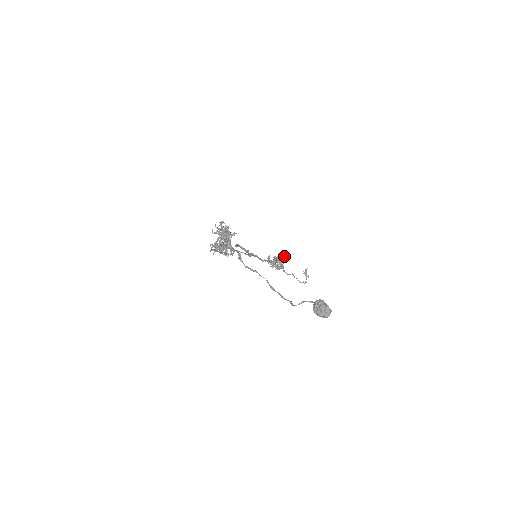
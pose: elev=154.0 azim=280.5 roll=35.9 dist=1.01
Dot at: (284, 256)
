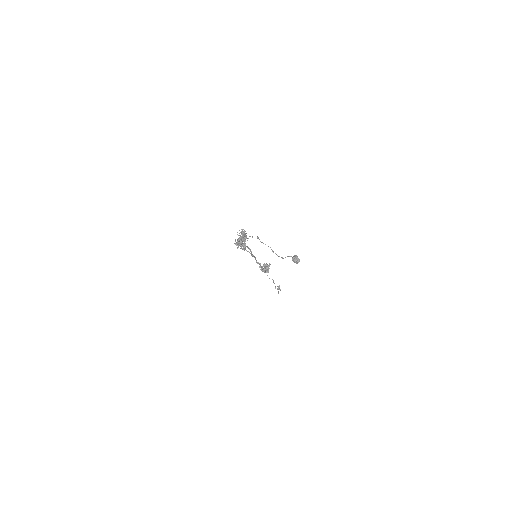
Dot at: occluded
